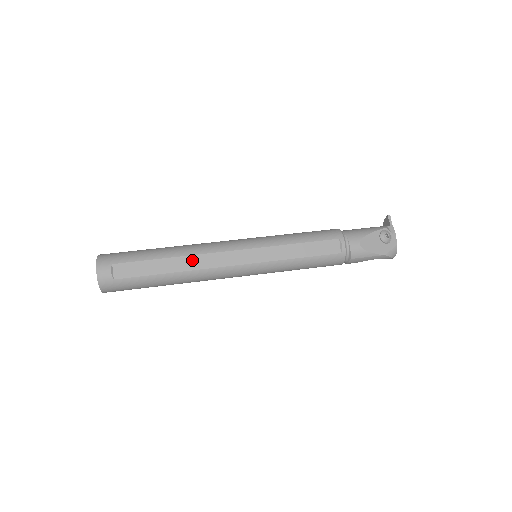
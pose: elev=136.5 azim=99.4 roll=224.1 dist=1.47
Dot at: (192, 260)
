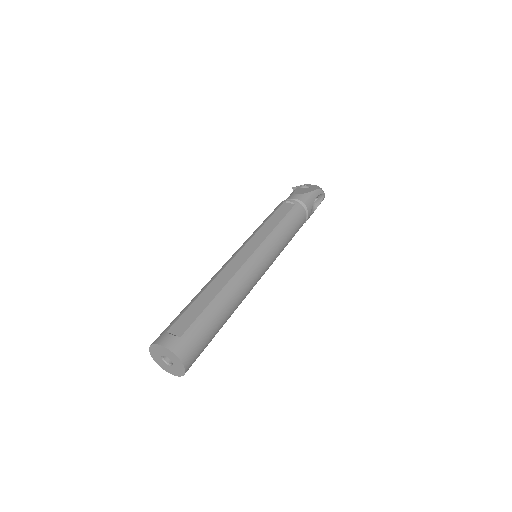
Dot at: (219, 280)
